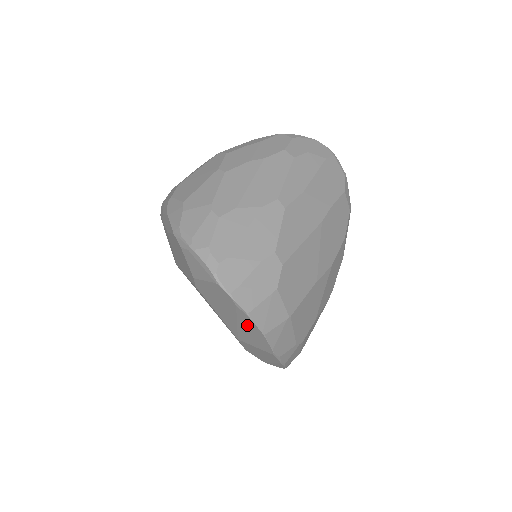
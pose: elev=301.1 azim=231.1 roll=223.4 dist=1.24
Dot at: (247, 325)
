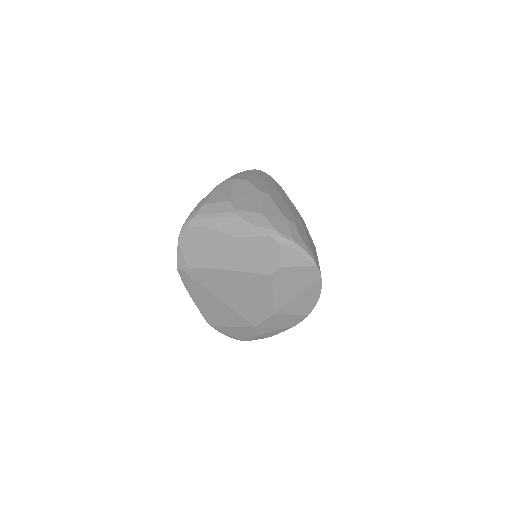
Dot at: (309, 295)
